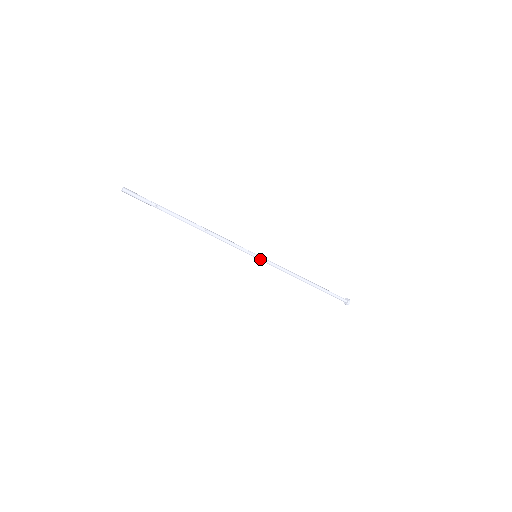
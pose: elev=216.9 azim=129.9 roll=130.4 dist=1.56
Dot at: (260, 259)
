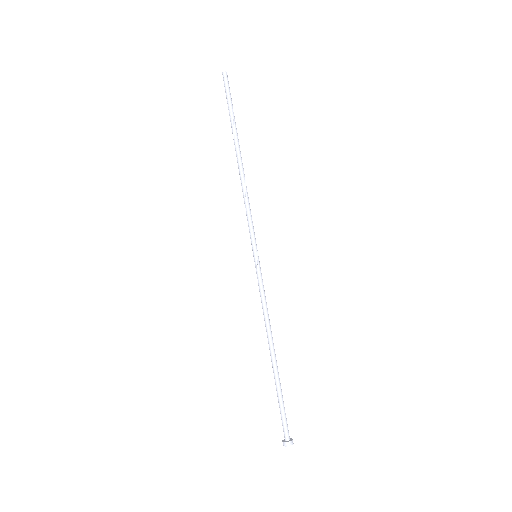
Dot at: (258, 262)
